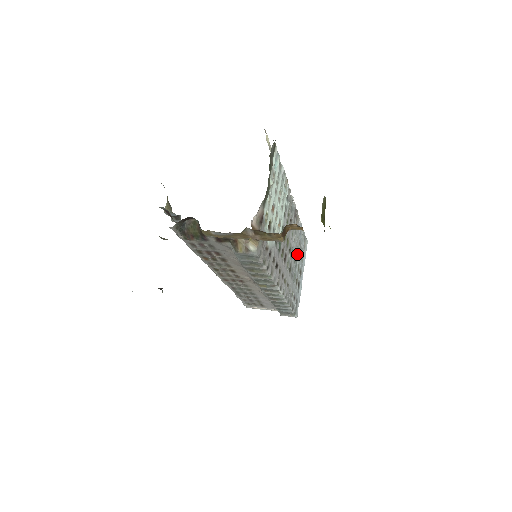
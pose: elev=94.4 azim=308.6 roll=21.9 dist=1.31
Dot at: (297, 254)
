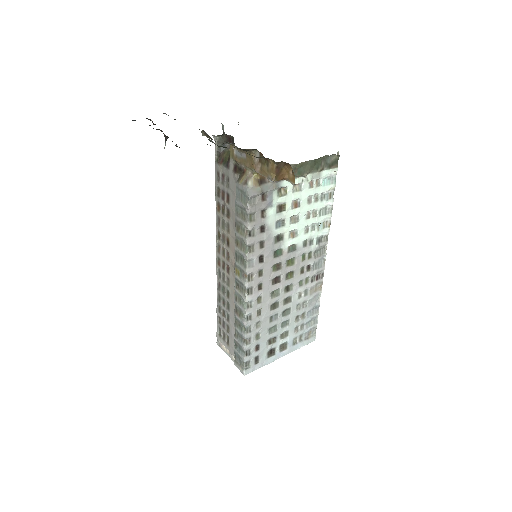
Dot at: (293, 317)
